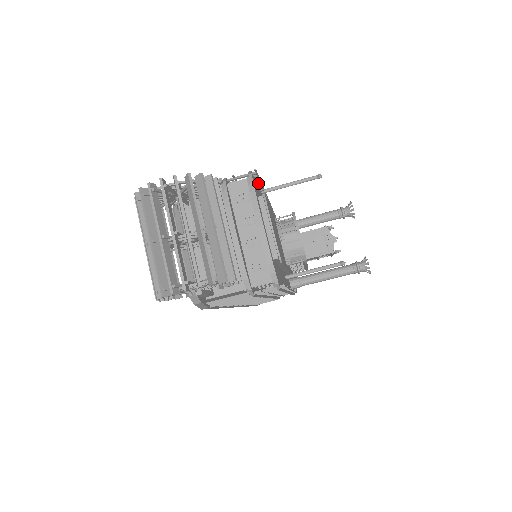
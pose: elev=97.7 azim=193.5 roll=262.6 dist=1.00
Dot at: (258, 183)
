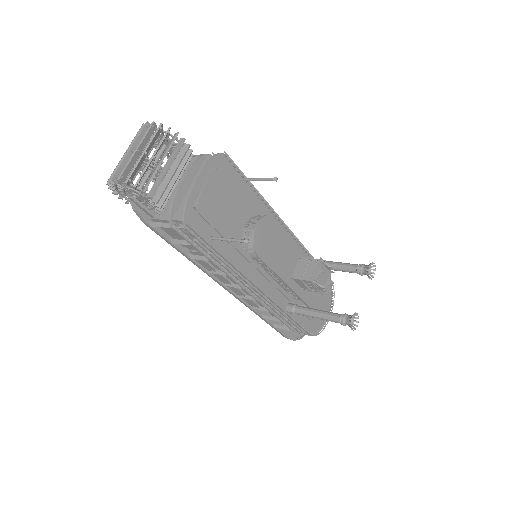
Dot at: (239, 172)
